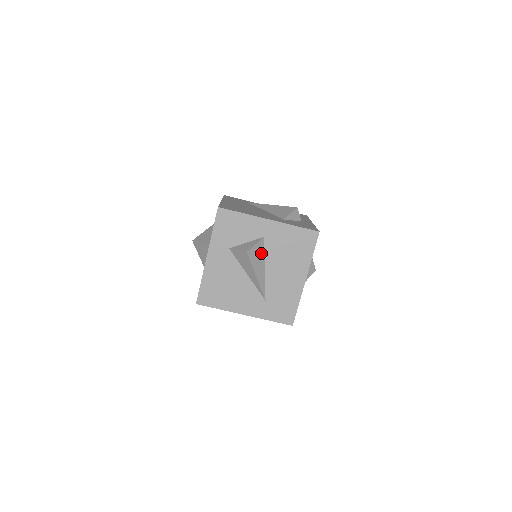
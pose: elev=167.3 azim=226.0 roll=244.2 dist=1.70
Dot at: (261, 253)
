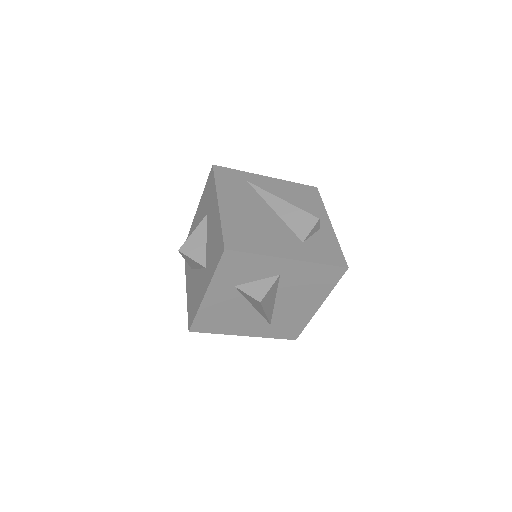
Dot at: (274, 291)
